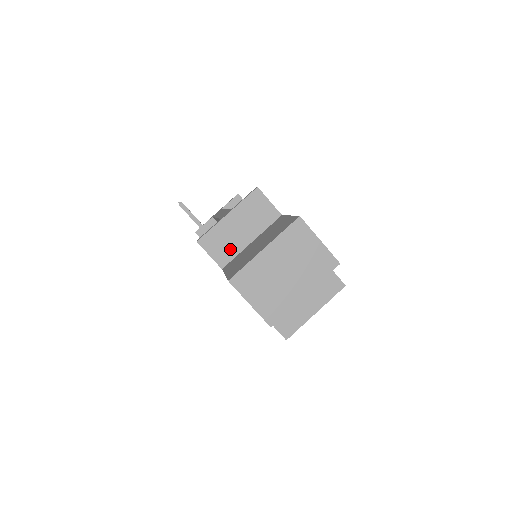
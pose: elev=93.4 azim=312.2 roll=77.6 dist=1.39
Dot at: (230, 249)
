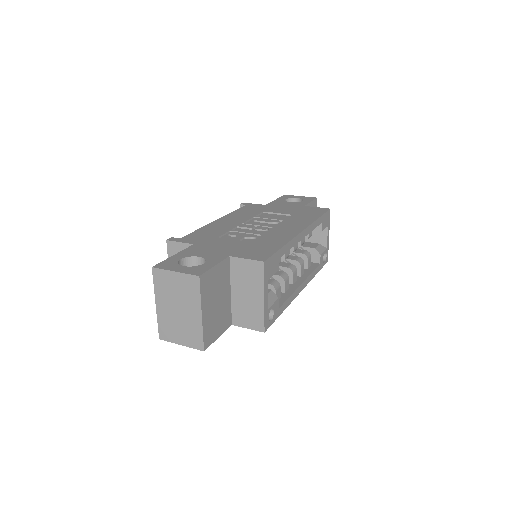
Dot at: occluded
